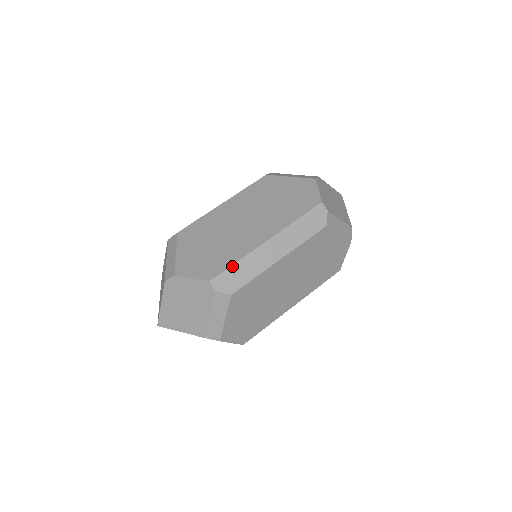
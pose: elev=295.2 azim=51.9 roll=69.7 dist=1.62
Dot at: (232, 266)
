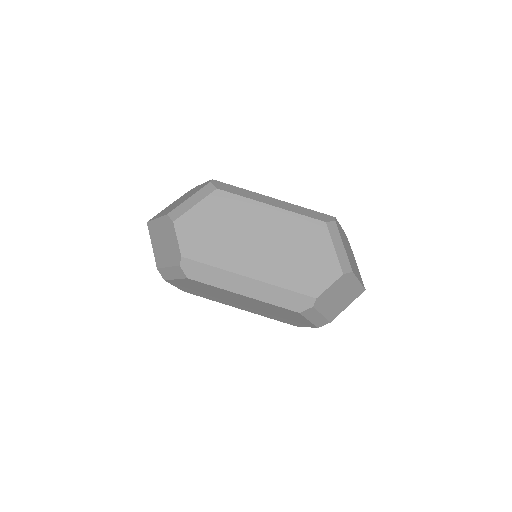
Dot at: (207, 265)
